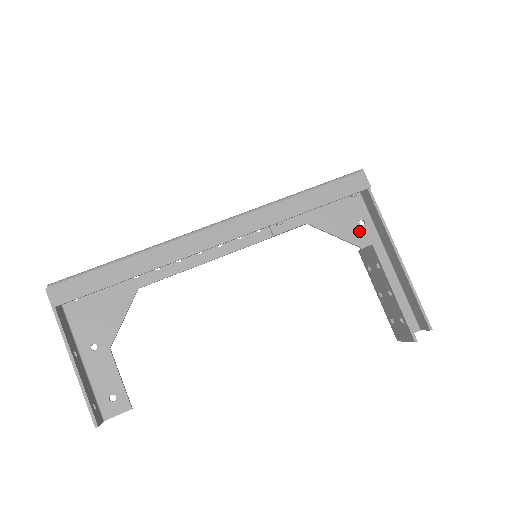
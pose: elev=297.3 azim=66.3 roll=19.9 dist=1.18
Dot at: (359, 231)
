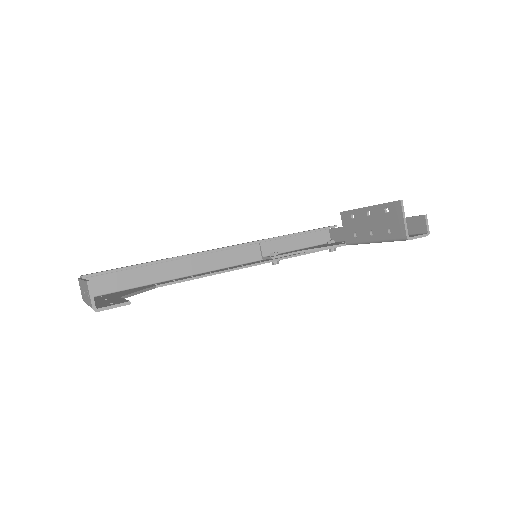
Dot at: occluded
